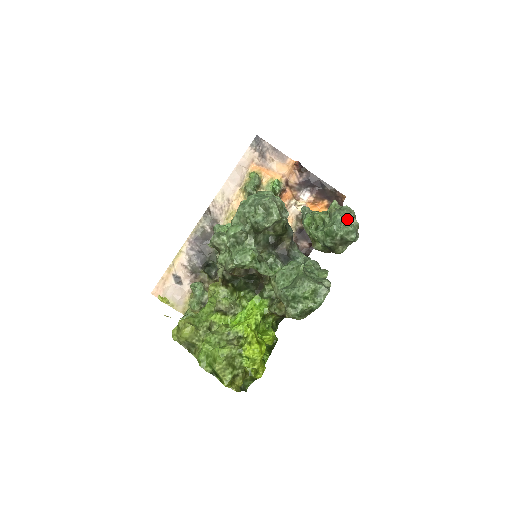
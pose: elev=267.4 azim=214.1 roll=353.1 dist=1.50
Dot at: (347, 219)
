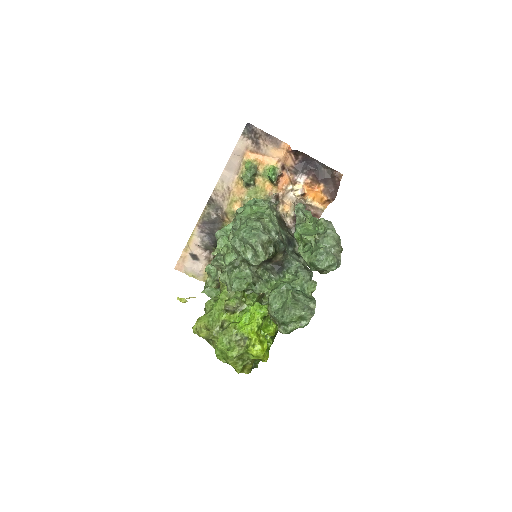
Dot at: (330, 247)
